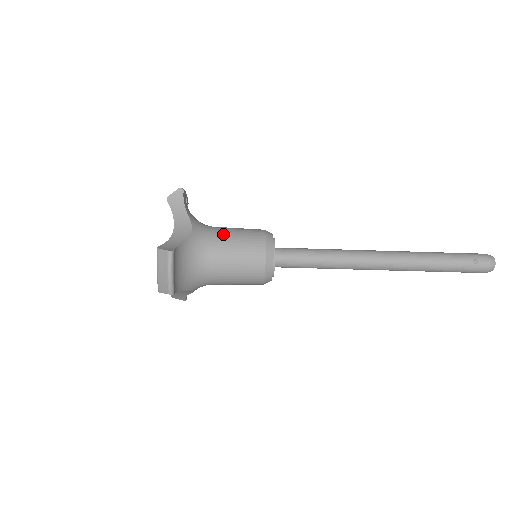
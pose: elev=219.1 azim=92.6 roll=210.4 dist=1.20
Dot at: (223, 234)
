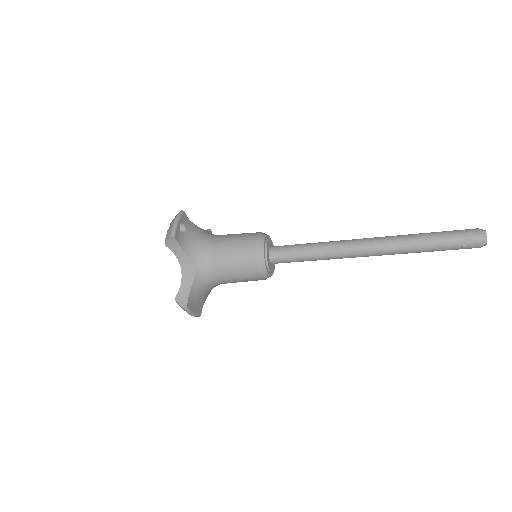
Dot at: (221, 262)
